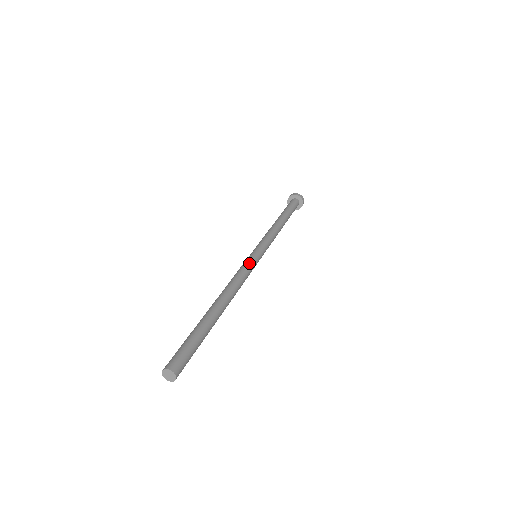
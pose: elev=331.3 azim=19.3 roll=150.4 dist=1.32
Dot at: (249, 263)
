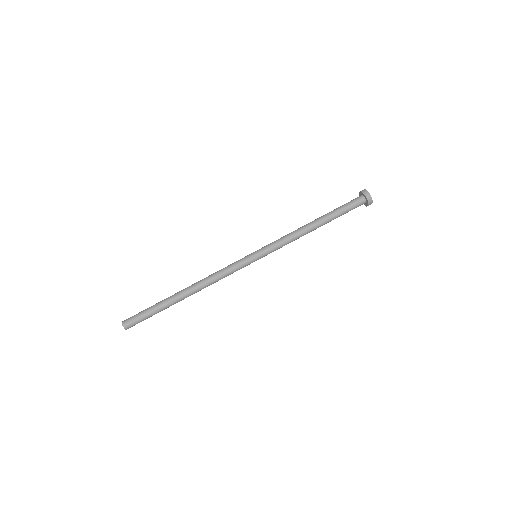
Dot at: (238, 264)
